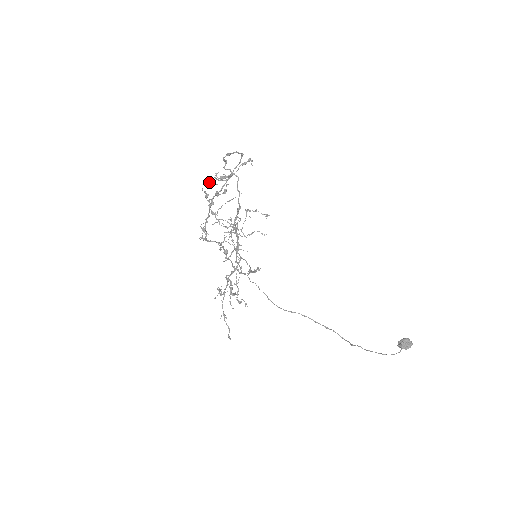
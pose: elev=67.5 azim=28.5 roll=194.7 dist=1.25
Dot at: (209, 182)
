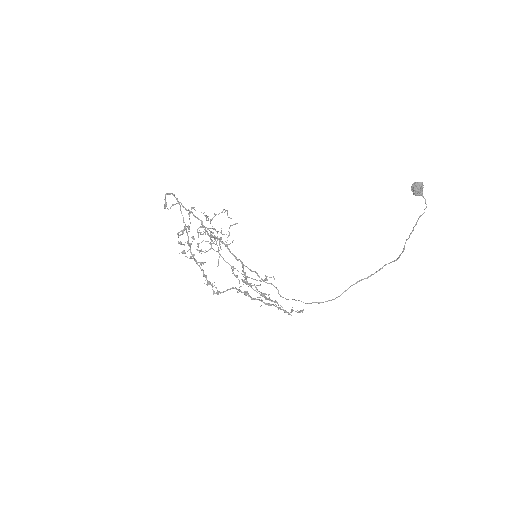
Dot at: (178, 243)
